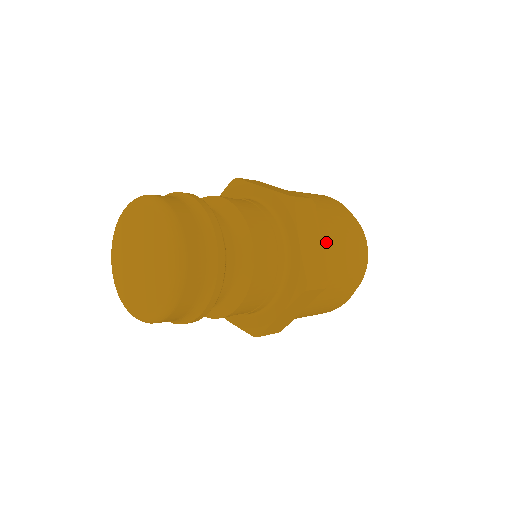
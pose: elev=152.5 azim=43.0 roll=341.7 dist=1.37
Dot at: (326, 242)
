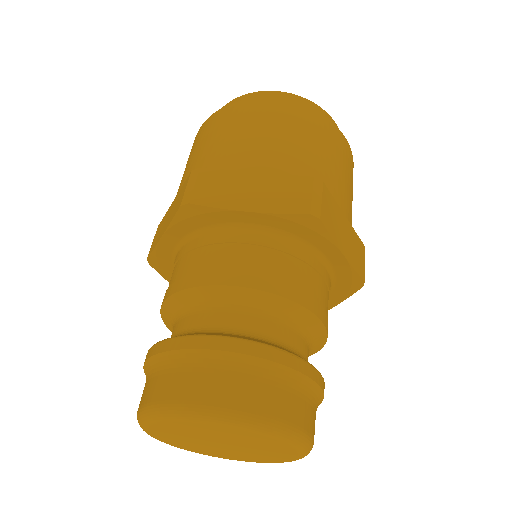
Dot at: (344, 206)
